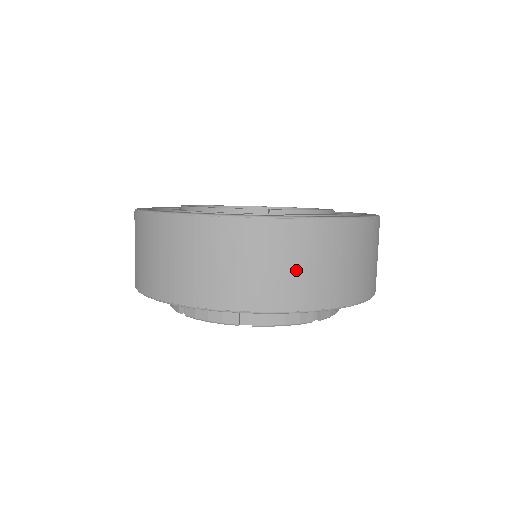
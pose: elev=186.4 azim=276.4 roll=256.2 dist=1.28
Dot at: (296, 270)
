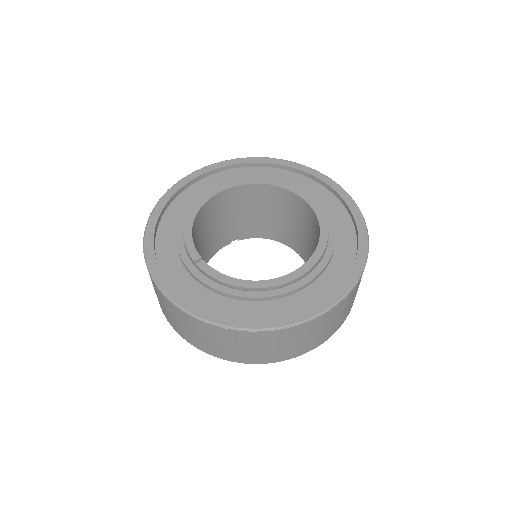
Dot at: (174, 319)
